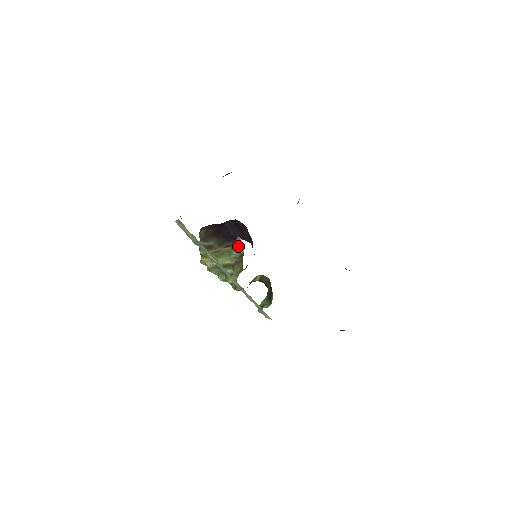
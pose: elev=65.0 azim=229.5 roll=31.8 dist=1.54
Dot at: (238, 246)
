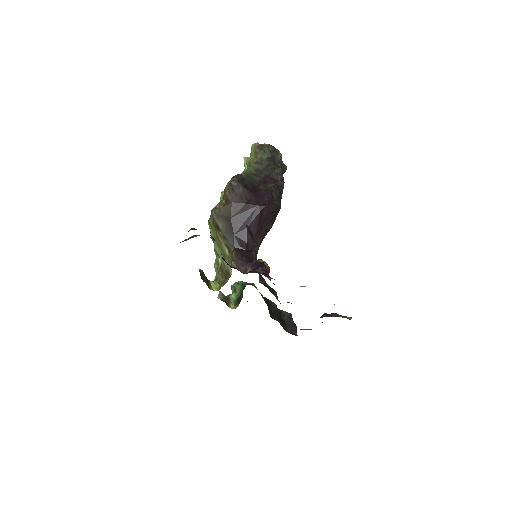
Dot at: (230, 265)
